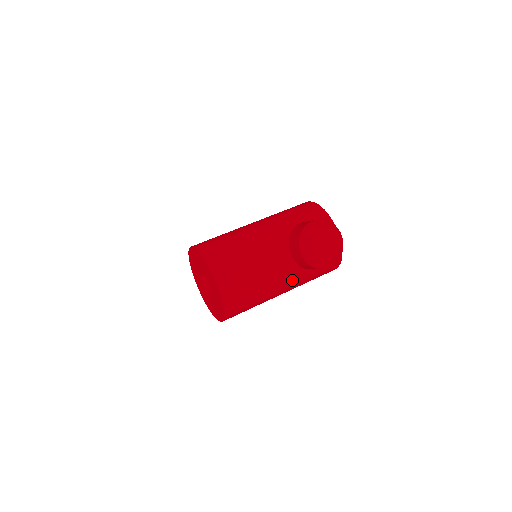
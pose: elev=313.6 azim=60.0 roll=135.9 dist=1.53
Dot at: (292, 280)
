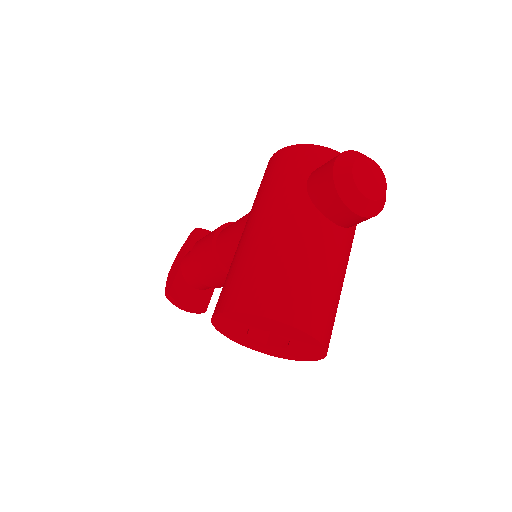
Dot at: (349, 249)
